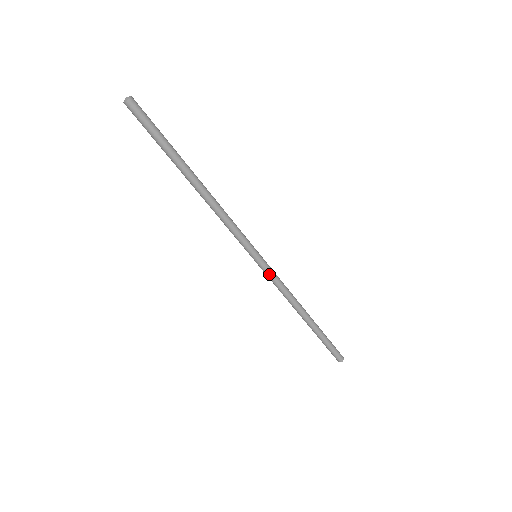
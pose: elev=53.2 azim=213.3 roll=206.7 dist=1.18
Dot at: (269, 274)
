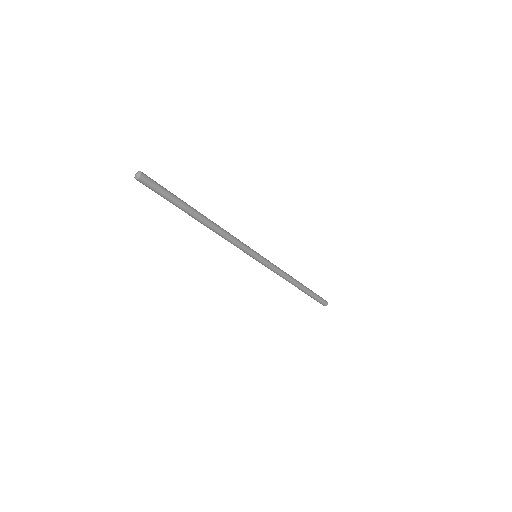
Dot at: (267, 266)
